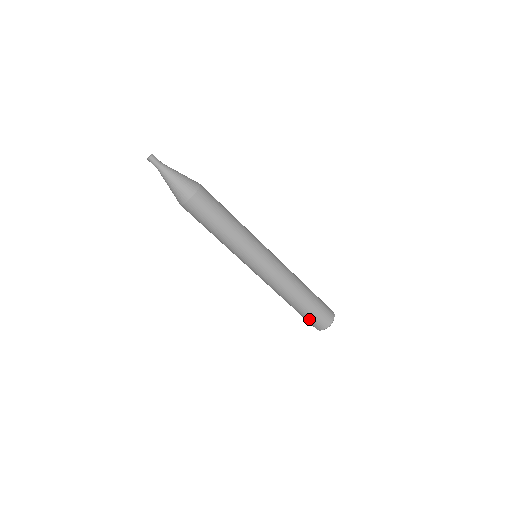
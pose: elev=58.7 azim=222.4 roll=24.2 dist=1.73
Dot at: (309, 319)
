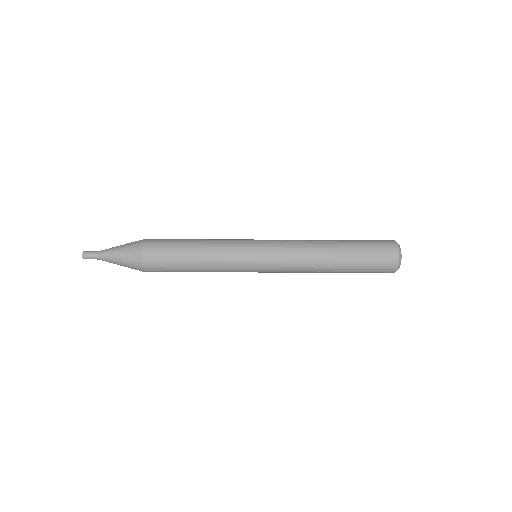
Dot at: occluded
